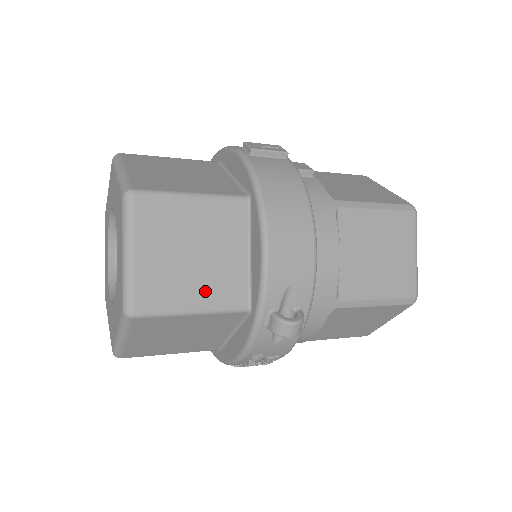
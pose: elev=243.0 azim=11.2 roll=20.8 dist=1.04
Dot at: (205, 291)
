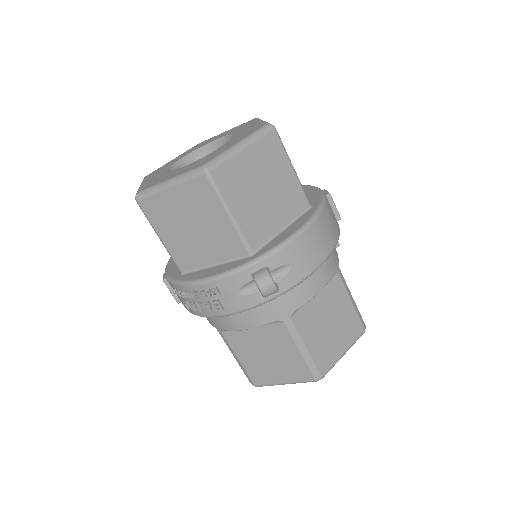
Dot at: (247, 214)
